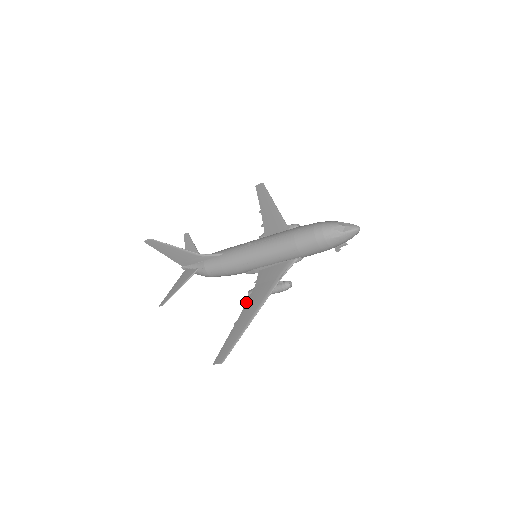
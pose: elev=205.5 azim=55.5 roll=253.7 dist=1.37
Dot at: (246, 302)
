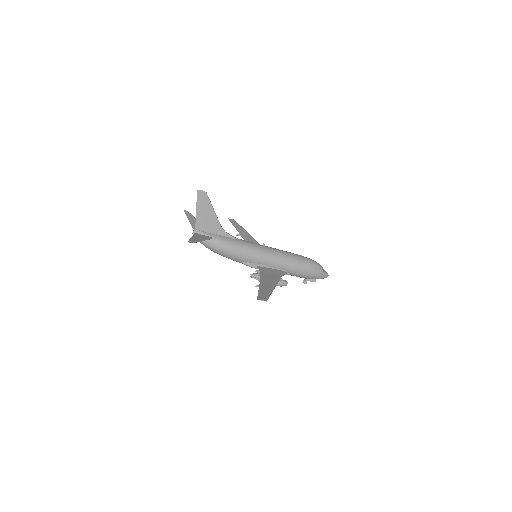
Dot at: (260, 277)
